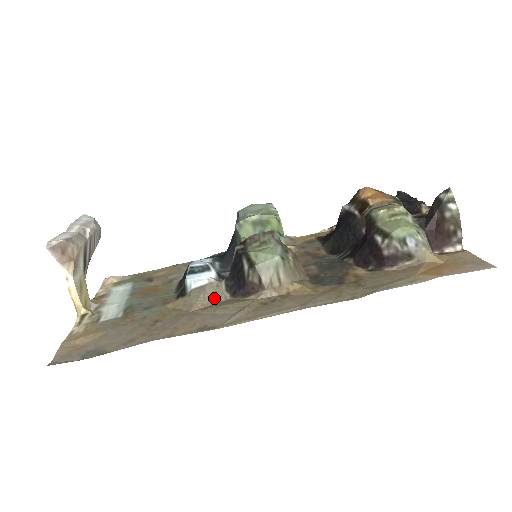
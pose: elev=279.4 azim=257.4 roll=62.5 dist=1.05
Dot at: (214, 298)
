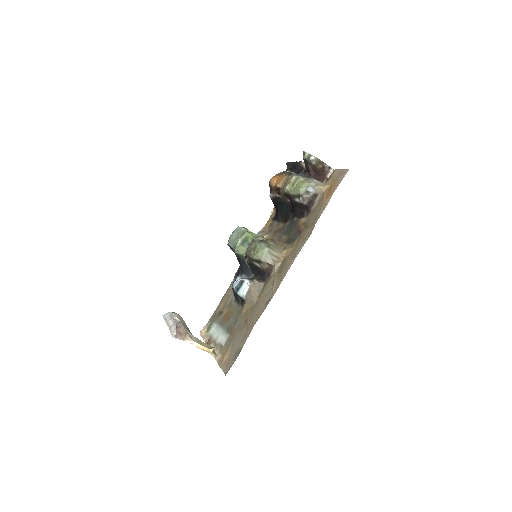
Dot at: (258, 290)
